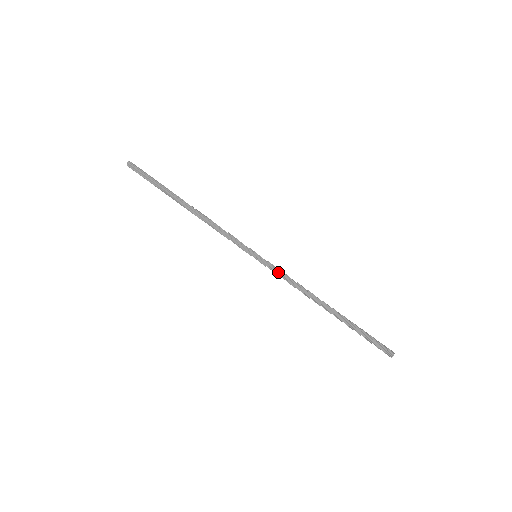
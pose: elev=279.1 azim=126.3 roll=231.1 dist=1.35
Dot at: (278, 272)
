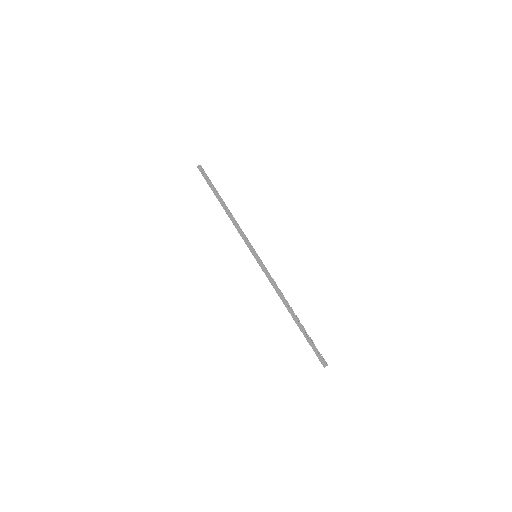
Dot at: (267, 272)
